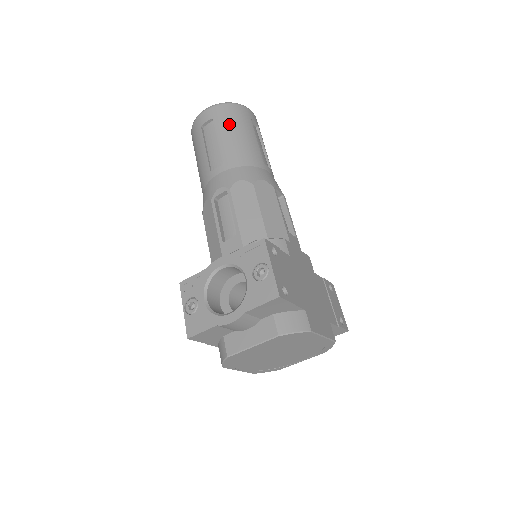
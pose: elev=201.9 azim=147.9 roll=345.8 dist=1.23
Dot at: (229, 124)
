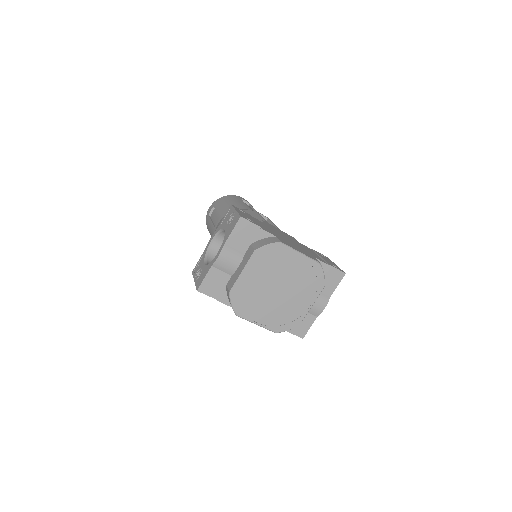
Dot at: (223, 202)
